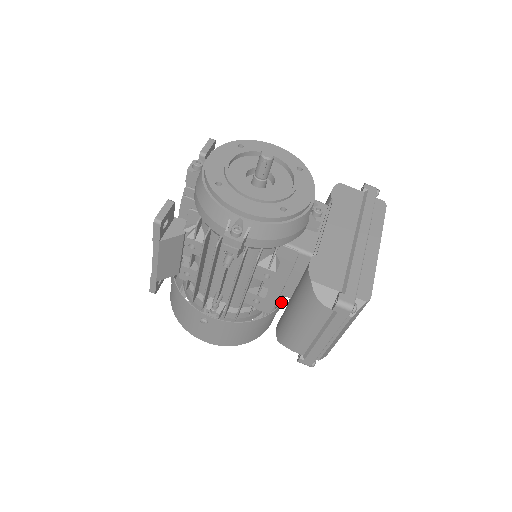
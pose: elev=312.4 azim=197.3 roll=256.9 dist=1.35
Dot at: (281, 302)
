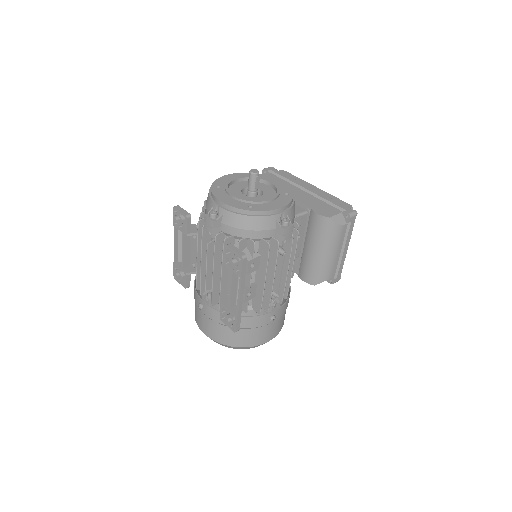
Dot at: occluded
